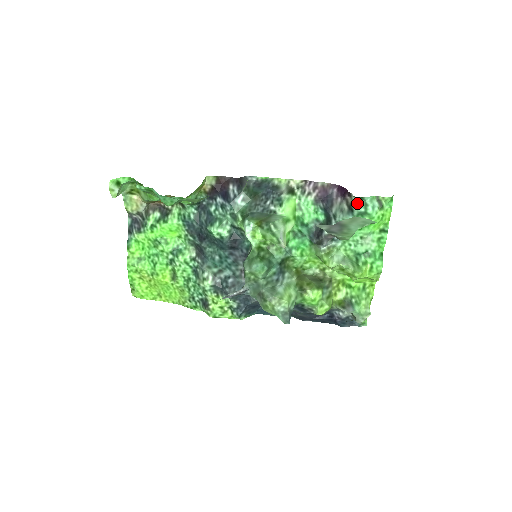
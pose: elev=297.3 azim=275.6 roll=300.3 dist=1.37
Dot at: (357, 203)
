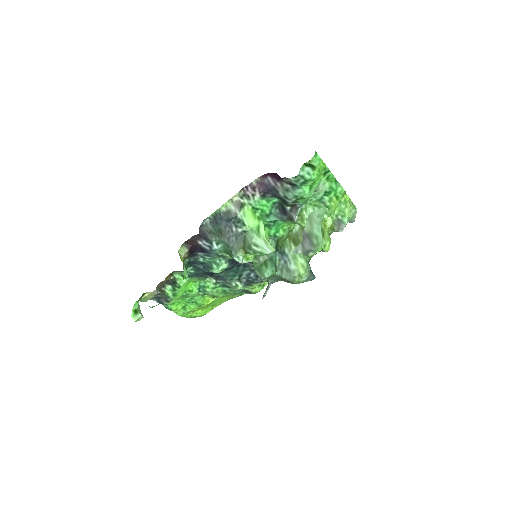
Dot at: (294, 180)
